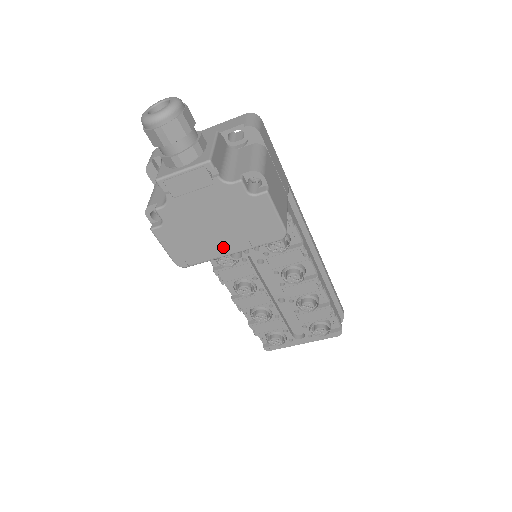
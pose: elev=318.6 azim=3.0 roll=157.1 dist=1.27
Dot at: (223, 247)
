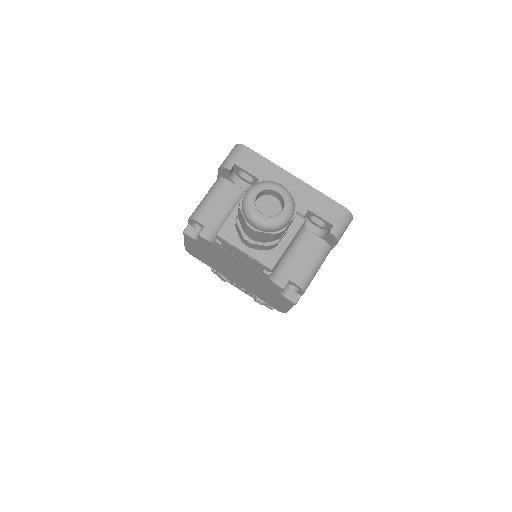
Dot at: (232, 278)
